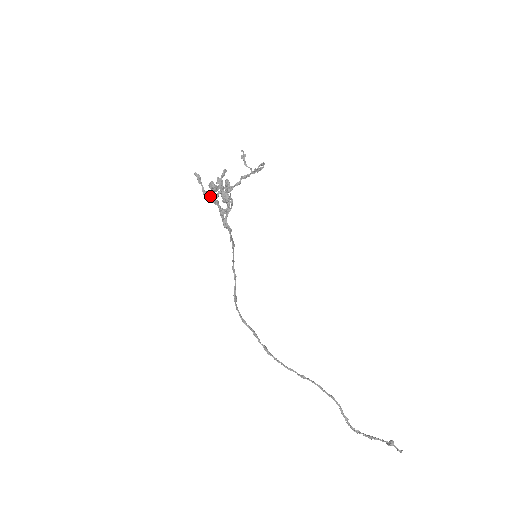
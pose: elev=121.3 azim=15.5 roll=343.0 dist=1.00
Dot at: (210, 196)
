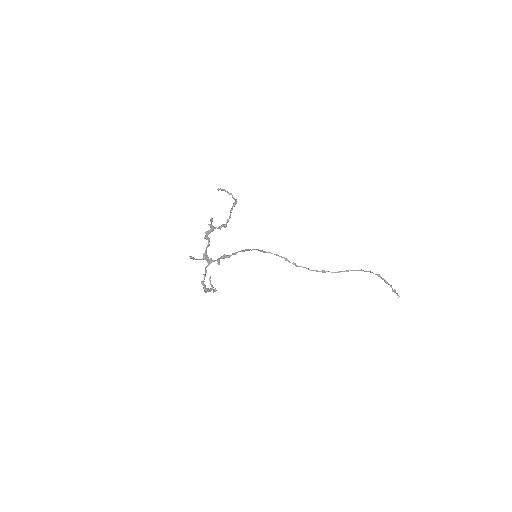
Dot at: (206, 259)
